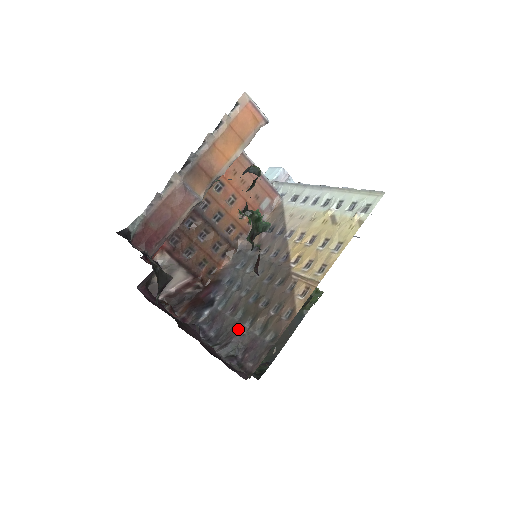
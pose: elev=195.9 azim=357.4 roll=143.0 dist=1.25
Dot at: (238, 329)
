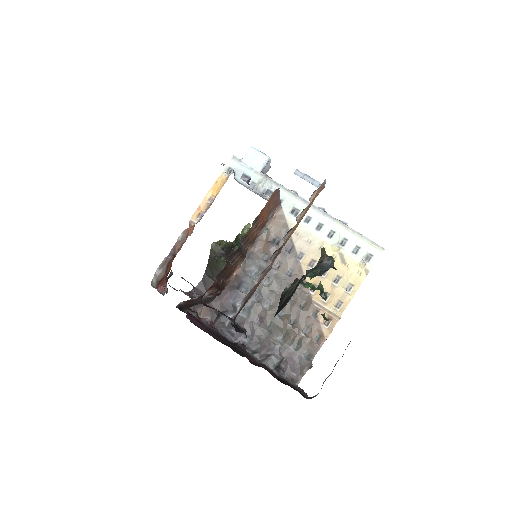
Dot at: (274, 342)
